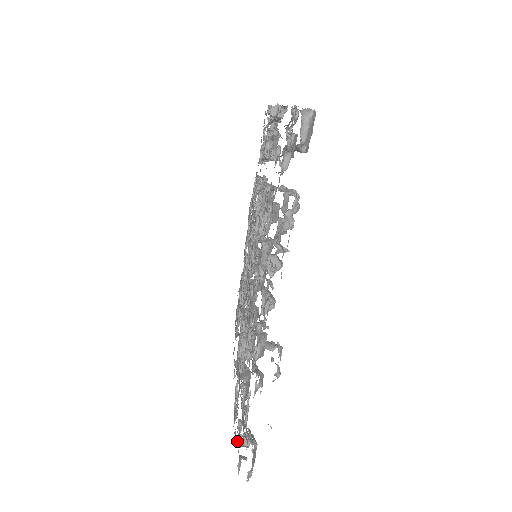
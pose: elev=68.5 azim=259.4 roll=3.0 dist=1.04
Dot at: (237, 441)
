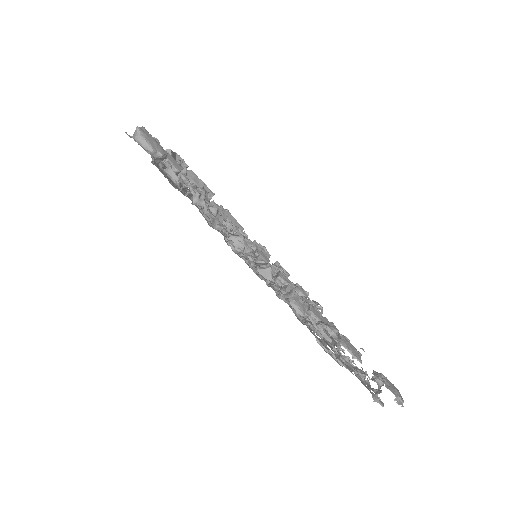
Dot at: (373, 389)
